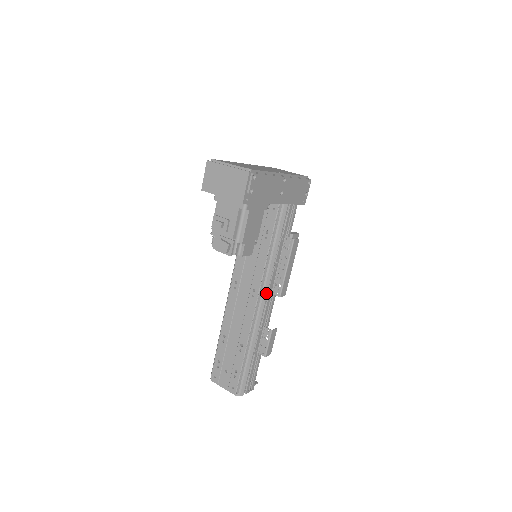
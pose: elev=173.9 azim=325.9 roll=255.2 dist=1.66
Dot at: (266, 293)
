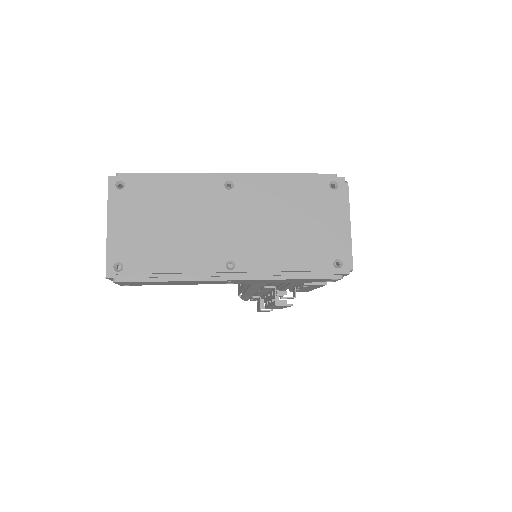
Dot at: (254, 292)
